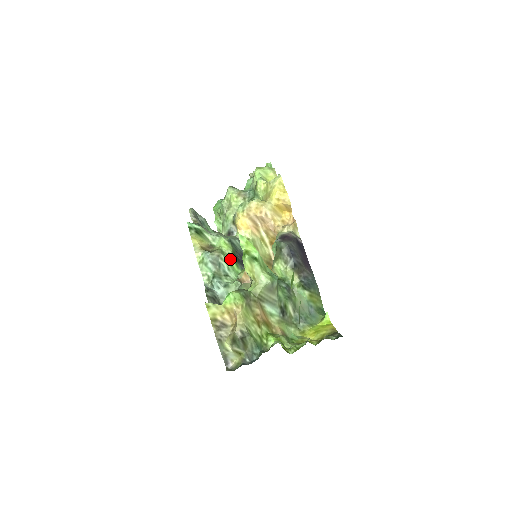
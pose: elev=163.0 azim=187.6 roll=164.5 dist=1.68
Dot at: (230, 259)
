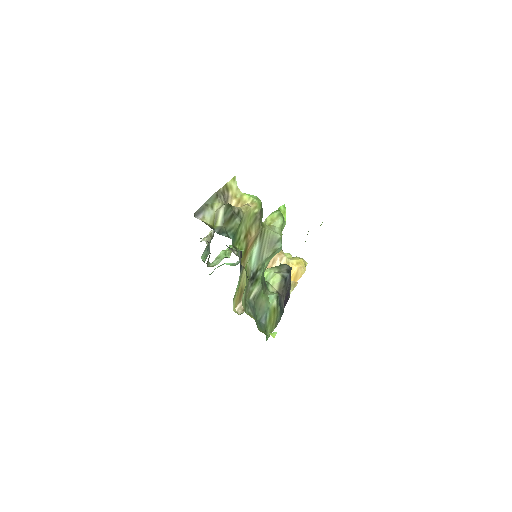
Dot at: occluded
